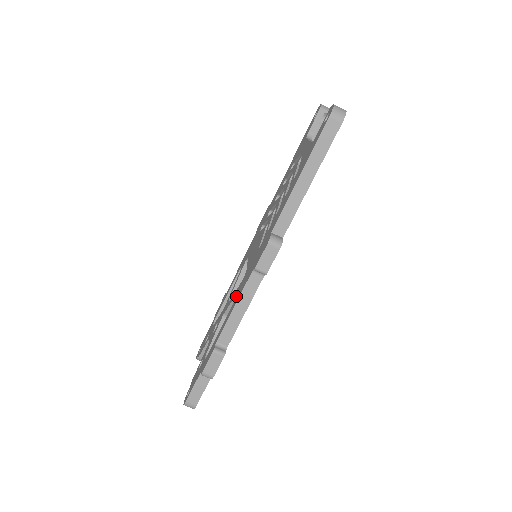
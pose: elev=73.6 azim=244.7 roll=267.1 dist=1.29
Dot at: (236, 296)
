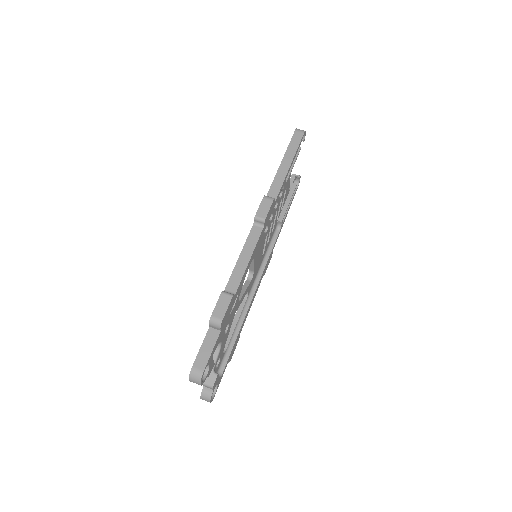
Dot at: occluded
